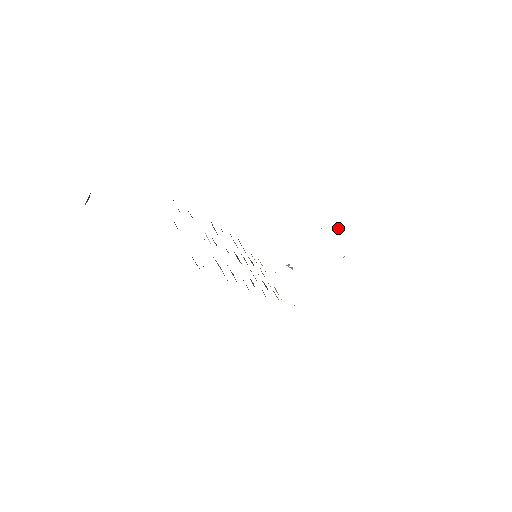
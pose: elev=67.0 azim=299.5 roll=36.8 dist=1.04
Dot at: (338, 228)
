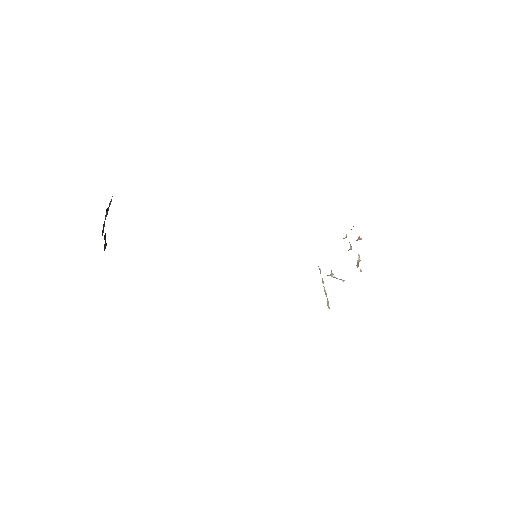
Dot at: occluded
